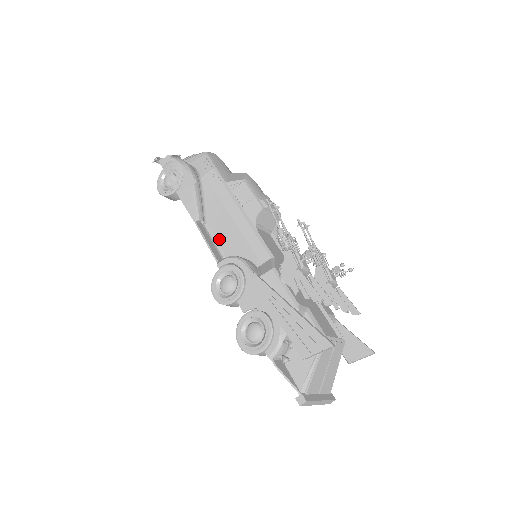
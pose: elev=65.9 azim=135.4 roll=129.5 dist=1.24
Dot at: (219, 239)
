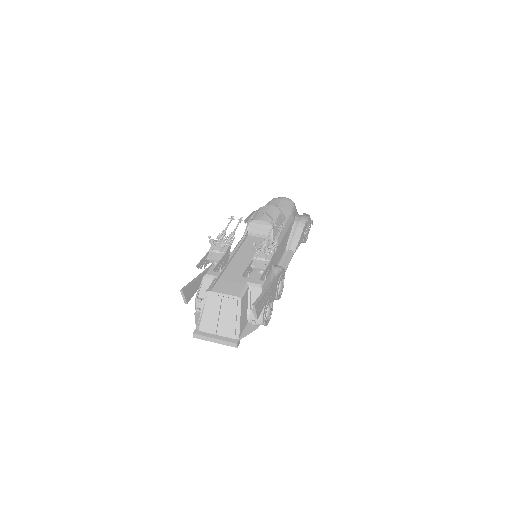
Dot at: occluded
